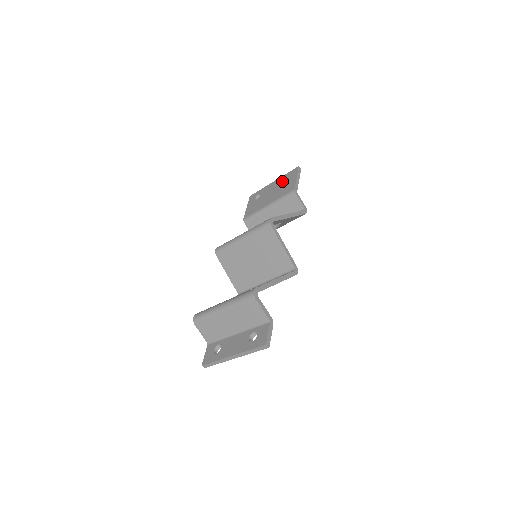
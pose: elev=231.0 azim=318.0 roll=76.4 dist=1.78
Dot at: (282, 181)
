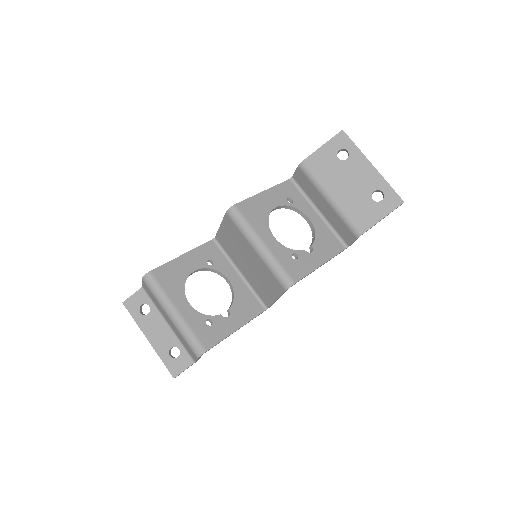
Dot at: (375, 189)
